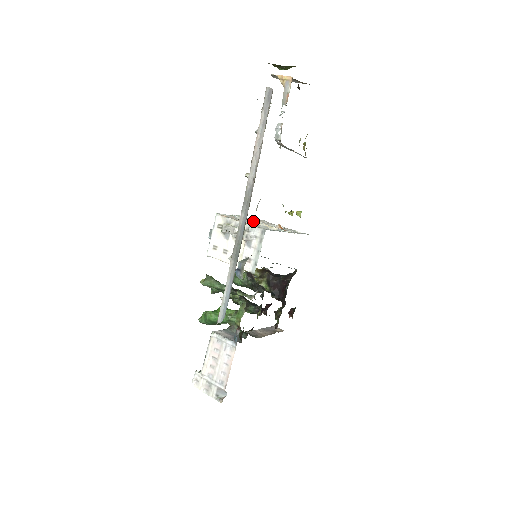
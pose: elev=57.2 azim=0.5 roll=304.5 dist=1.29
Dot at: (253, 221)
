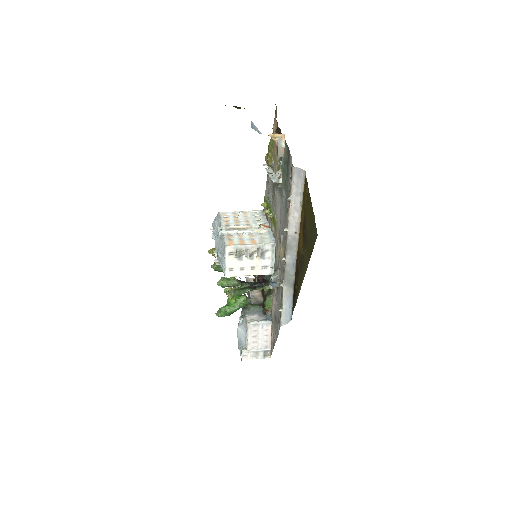
Dot at: (242, 231)
